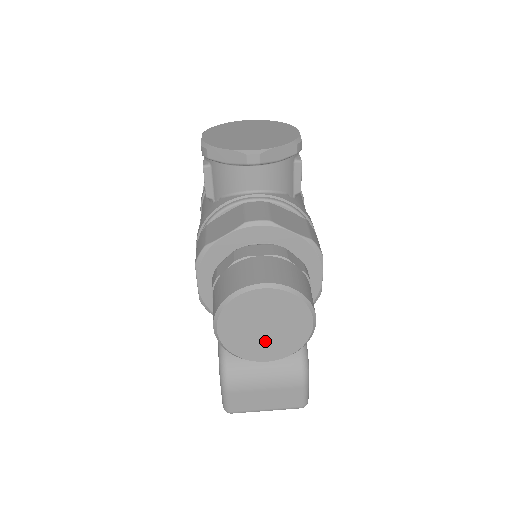
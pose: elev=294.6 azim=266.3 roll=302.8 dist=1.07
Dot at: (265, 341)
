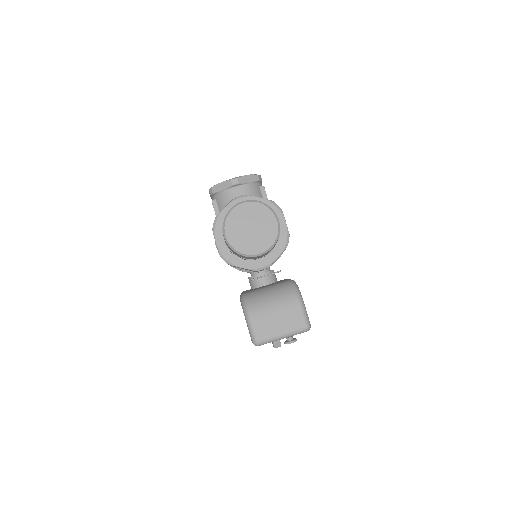
Dot at: (254, 238)
